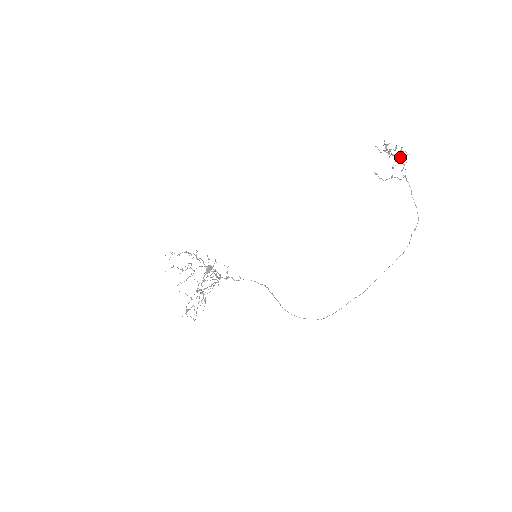
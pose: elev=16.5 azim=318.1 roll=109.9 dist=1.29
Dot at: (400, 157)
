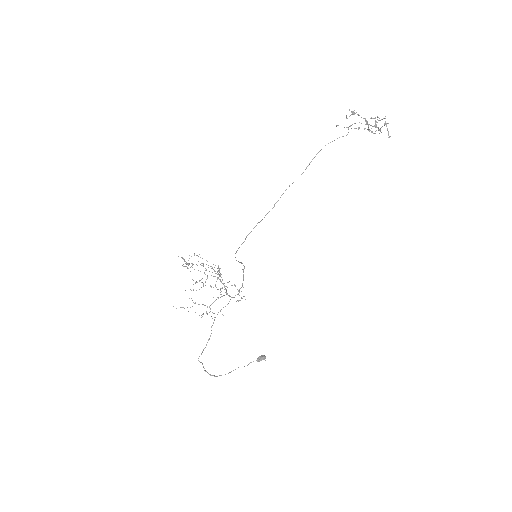
Dot at: (372, 118)
